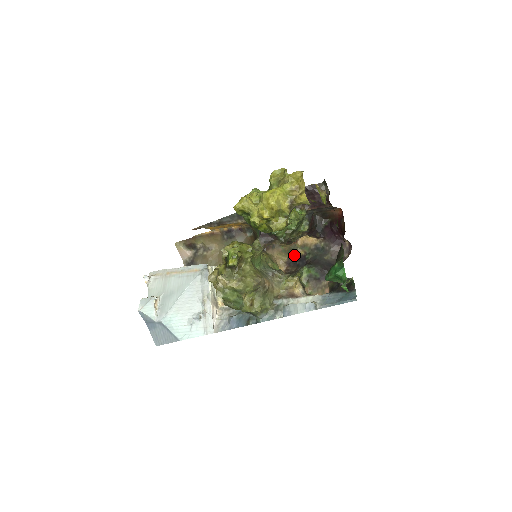
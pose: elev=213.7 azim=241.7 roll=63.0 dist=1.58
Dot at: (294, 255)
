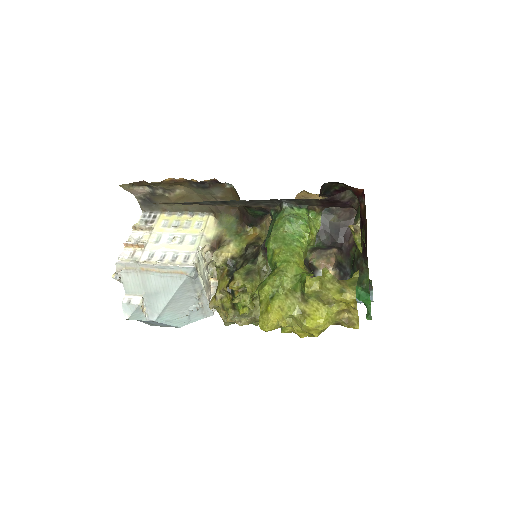
Dot at: occluded
